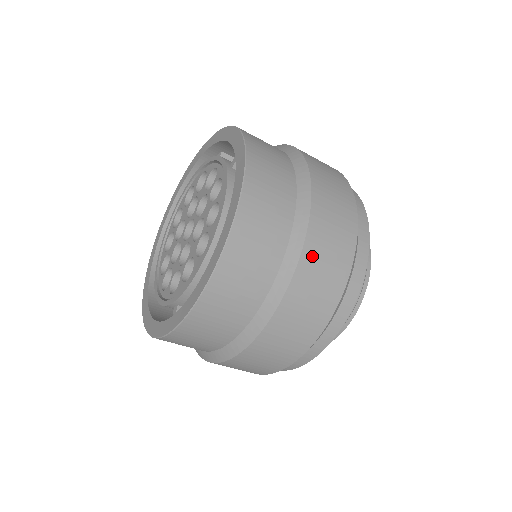
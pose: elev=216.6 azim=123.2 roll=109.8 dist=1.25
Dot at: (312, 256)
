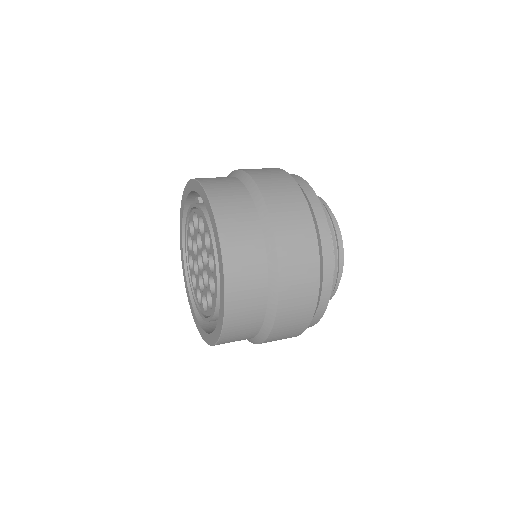
Dot at: occluded
